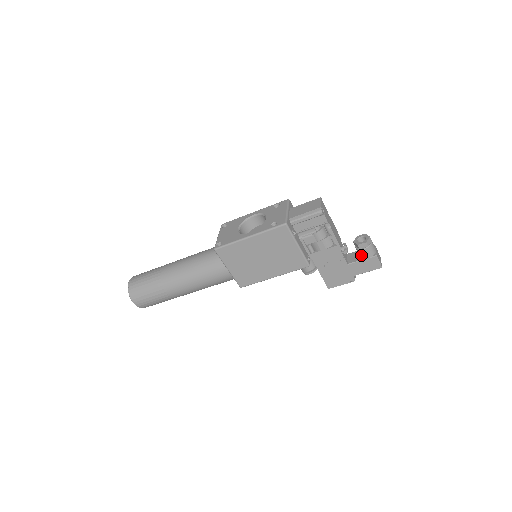
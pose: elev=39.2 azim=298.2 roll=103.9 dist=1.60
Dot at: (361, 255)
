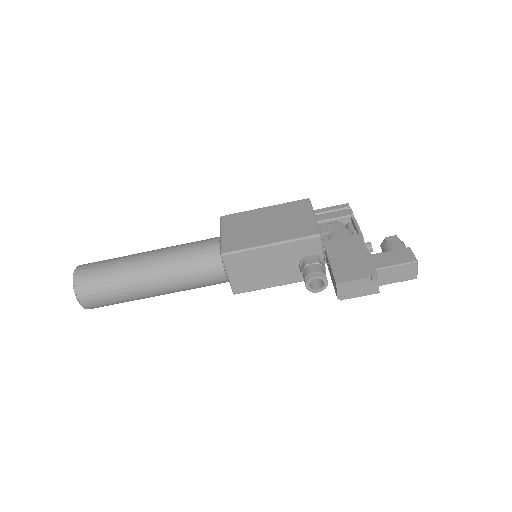
Dot at: (389, 249)
